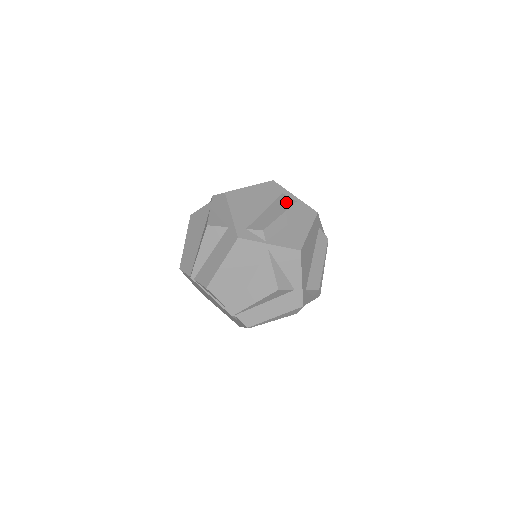
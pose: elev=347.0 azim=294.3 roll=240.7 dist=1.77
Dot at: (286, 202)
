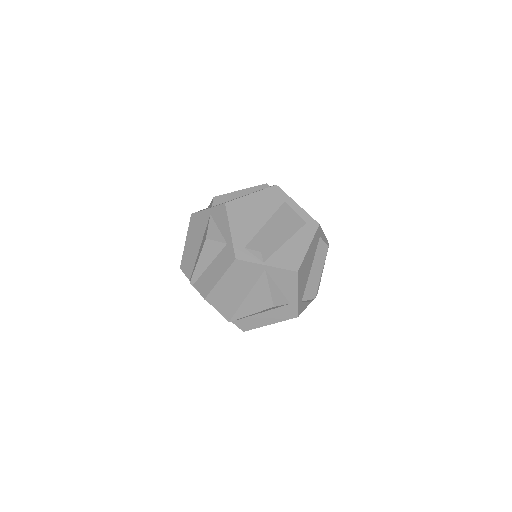
Dot at: (287, 215)
